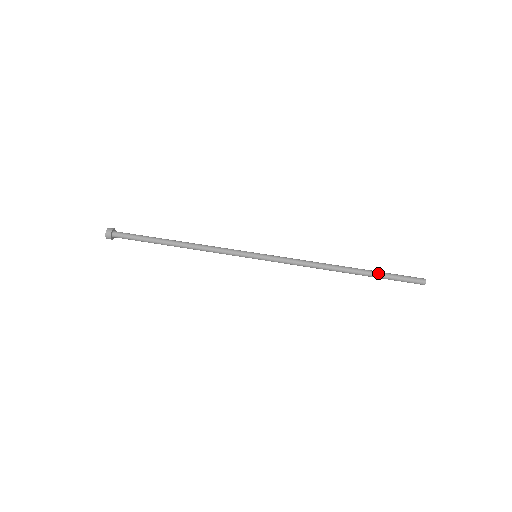
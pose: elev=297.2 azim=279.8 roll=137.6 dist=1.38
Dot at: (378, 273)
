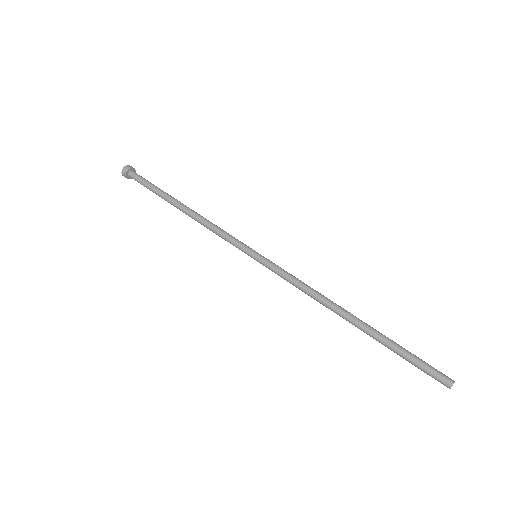
Dot at: (389, 346)
